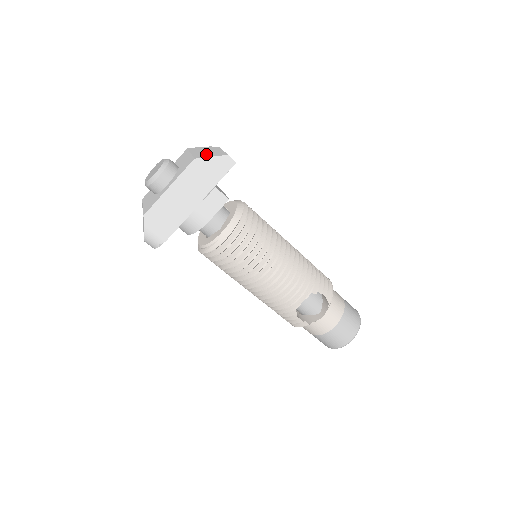
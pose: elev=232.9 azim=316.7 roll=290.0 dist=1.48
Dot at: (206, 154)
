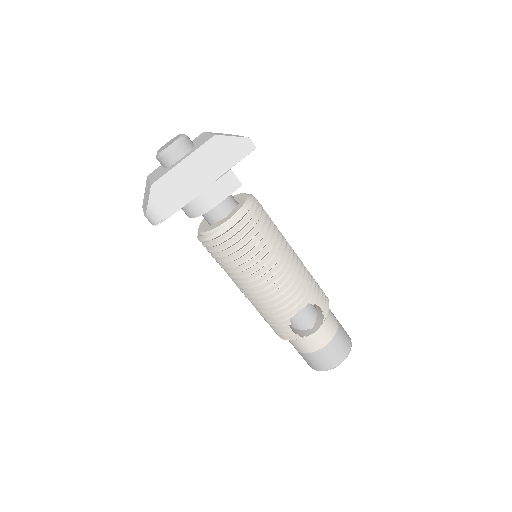
Dot at: occluded
